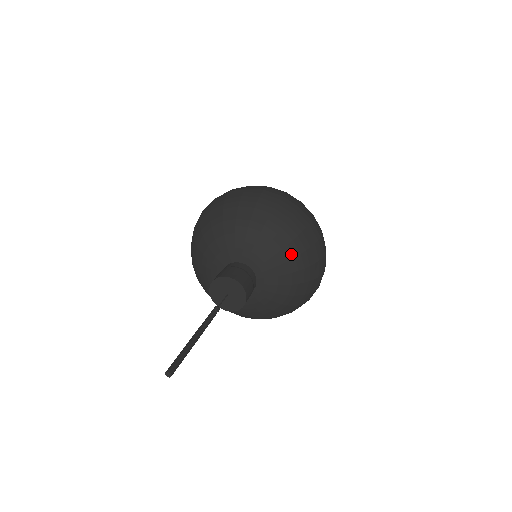
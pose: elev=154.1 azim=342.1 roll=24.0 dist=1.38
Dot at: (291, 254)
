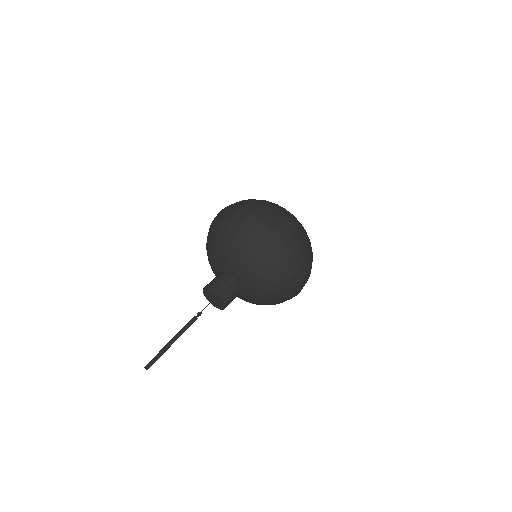
Dot at: (238, 249)
